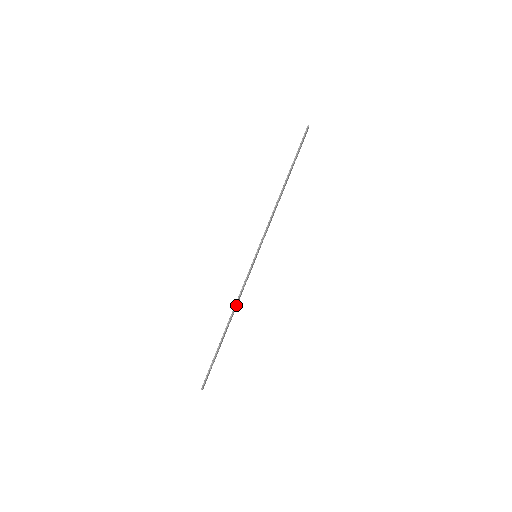
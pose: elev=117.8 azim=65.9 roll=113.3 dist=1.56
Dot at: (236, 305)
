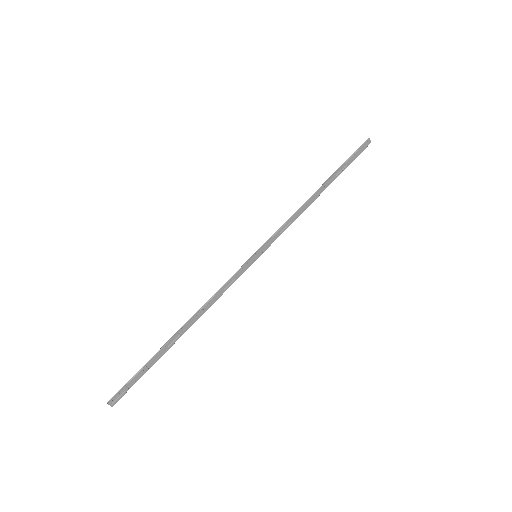
Dot at: (206, 306)
